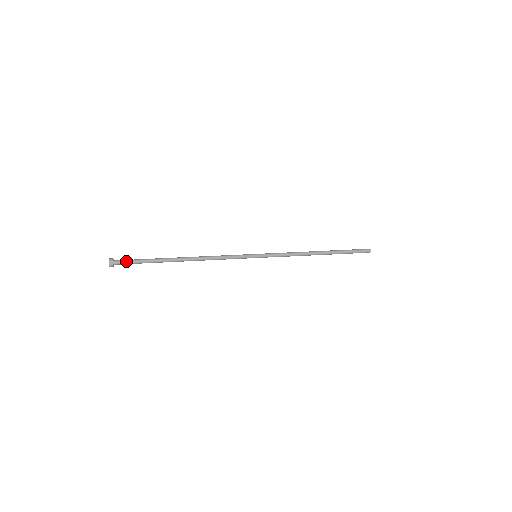
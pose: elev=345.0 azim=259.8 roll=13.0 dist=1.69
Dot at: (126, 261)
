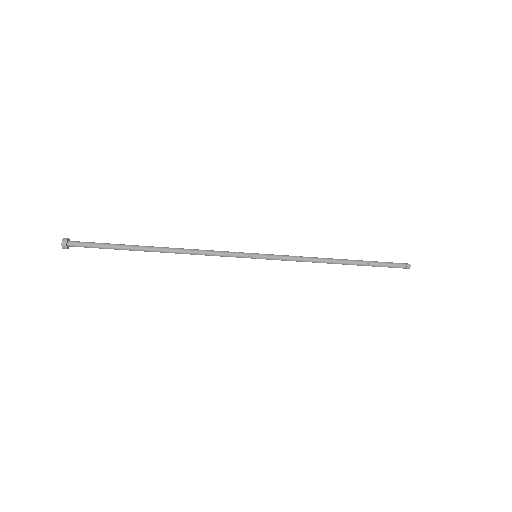
Dot at: (85, 242)
